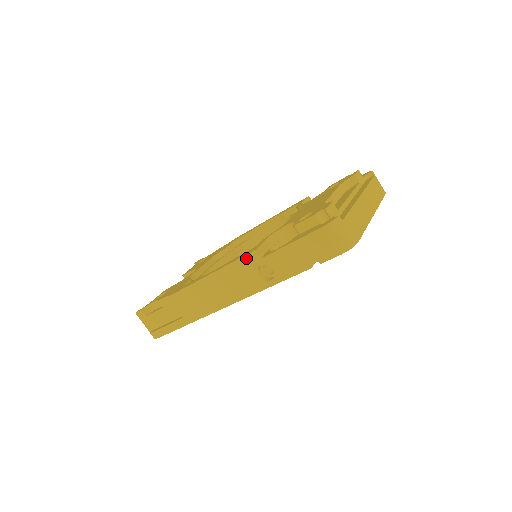
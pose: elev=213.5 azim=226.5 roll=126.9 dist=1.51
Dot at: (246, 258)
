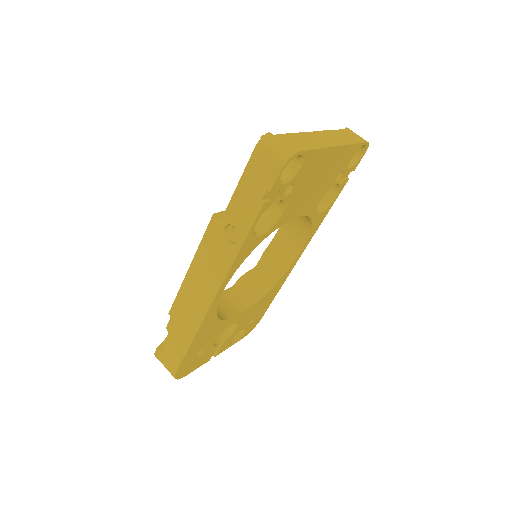
Dot at: (210, 228)
